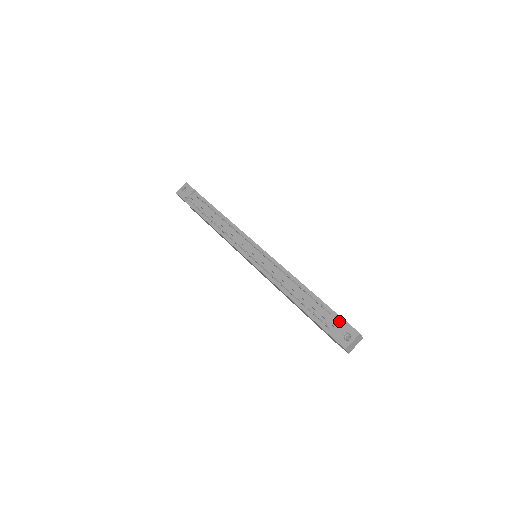
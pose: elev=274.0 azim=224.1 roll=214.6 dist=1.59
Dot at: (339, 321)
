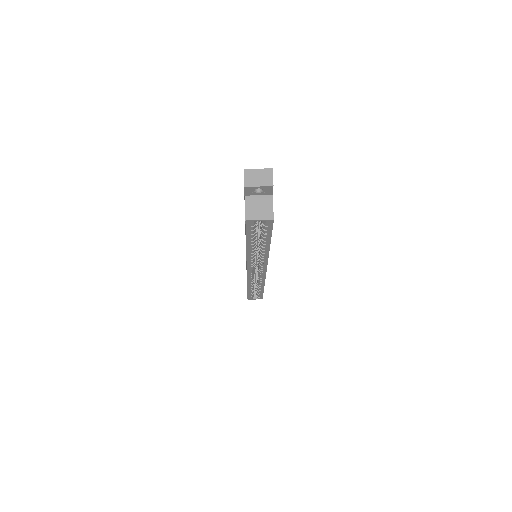
Dot at: occluded
